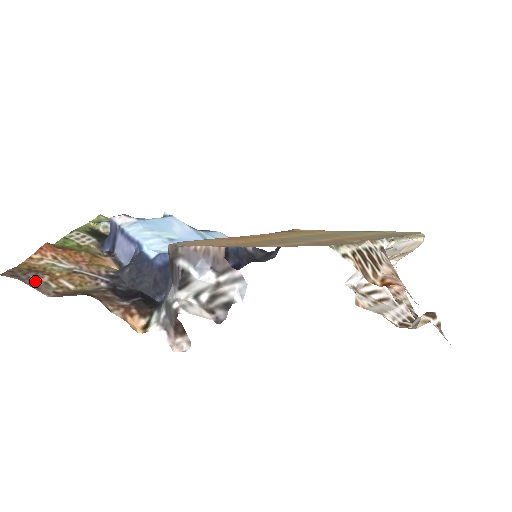
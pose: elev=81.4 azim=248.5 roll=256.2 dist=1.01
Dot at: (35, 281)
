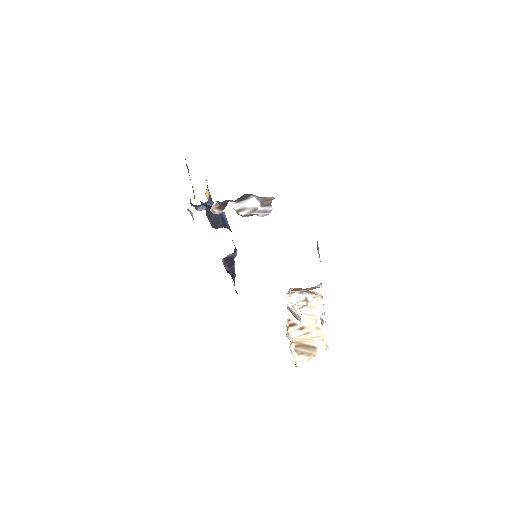
Dot at: occluded
